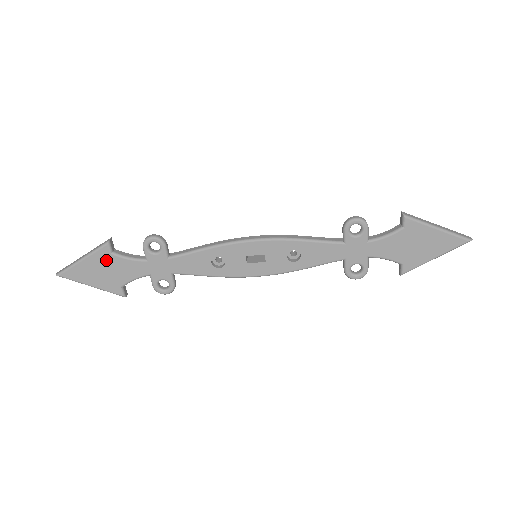
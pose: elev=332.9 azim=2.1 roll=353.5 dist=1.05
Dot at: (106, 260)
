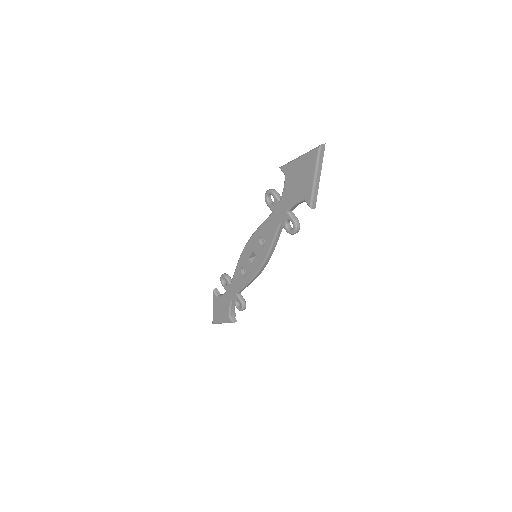
Dot at: (218, 302)
